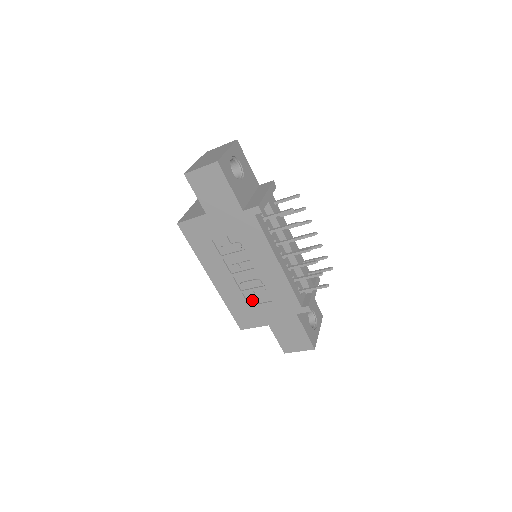
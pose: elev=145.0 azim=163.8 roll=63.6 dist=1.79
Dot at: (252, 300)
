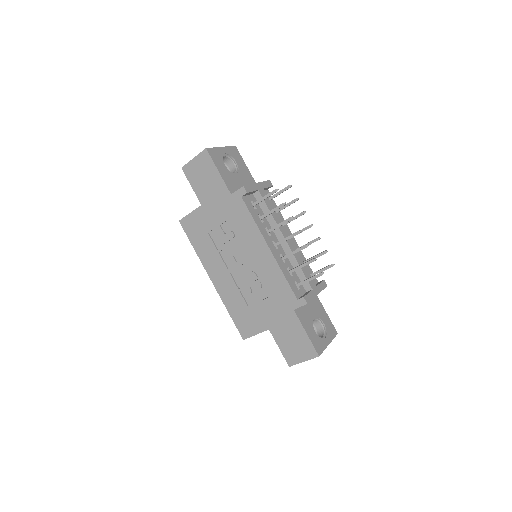
Dot at: (250, 299)
